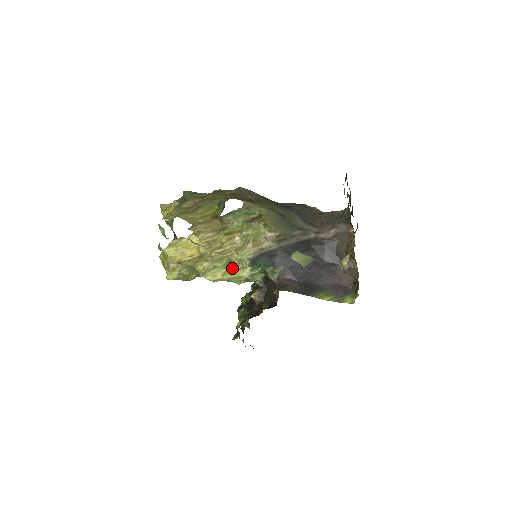
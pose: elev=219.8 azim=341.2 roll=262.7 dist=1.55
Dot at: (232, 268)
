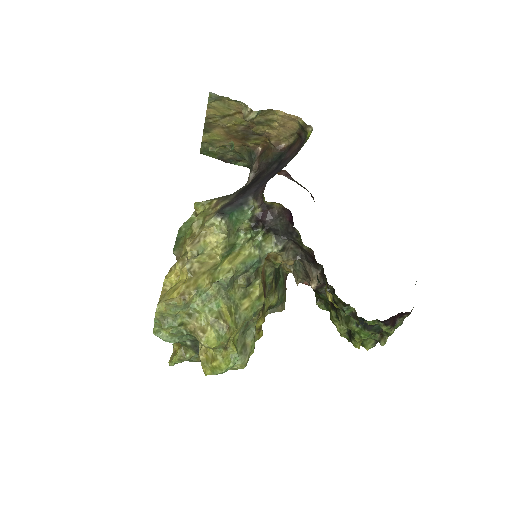
Dot at: (232, 256)
